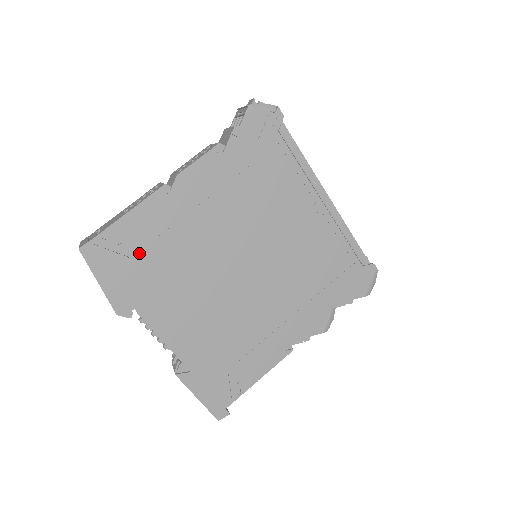
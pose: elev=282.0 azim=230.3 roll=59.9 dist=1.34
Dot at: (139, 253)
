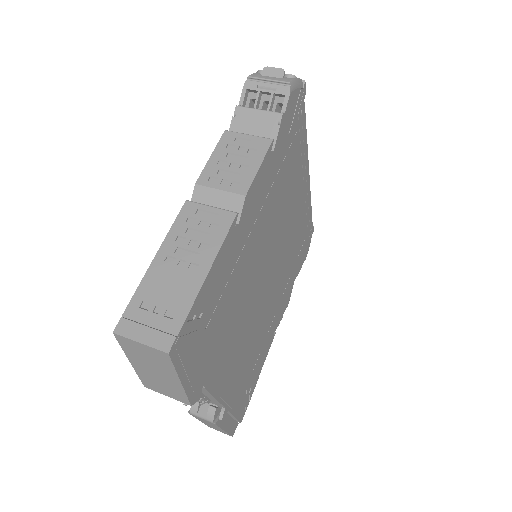
Dot at: (212, 316)
